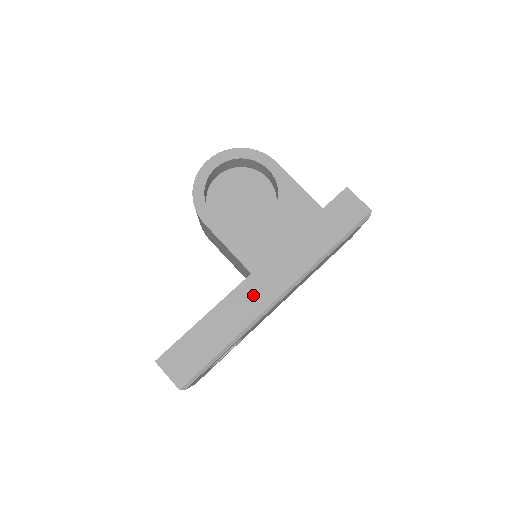
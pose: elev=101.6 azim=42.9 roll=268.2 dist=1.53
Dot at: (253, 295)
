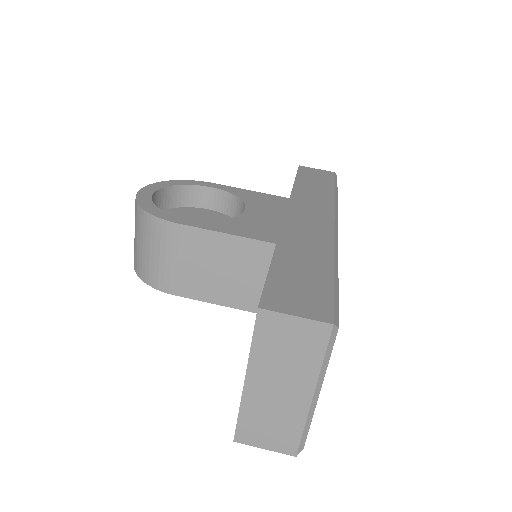
Dot at: (307, 226)
